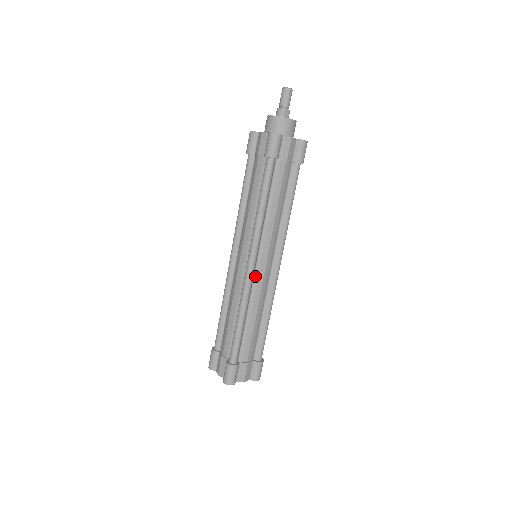
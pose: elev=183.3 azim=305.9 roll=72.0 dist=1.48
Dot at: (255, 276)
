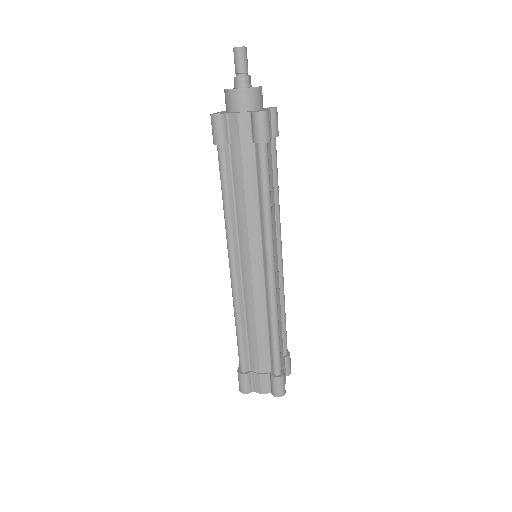
Dot at: occluded
